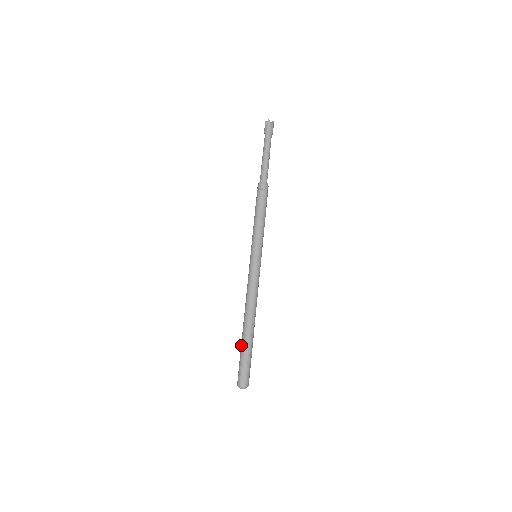
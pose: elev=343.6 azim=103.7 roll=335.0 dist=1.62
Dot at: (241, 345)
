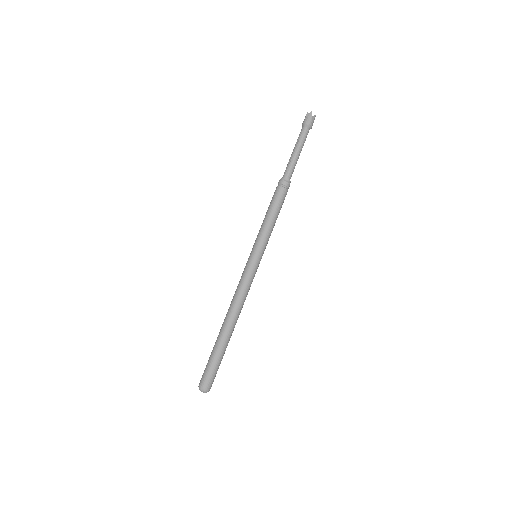
Dot at: (214, 346)
